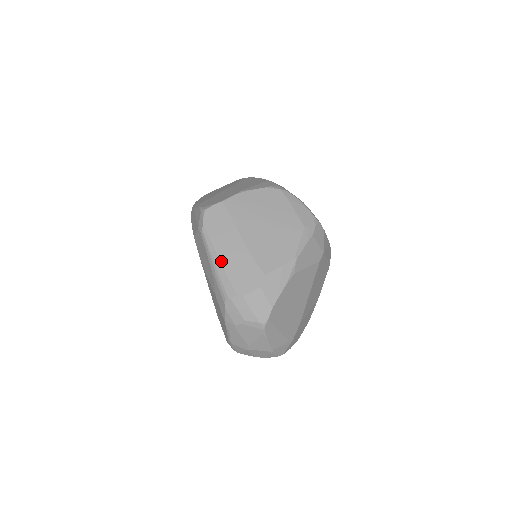
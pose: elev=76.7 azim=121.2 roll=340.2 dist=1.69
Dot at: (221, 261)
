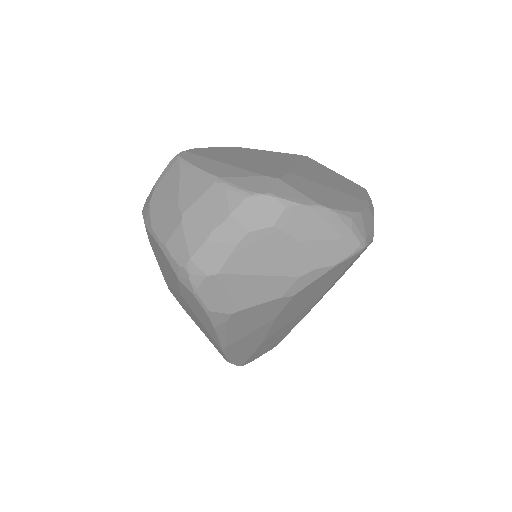
Dot at: occluded
